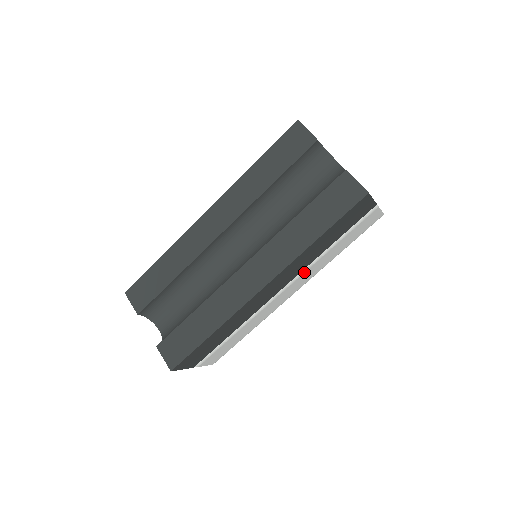
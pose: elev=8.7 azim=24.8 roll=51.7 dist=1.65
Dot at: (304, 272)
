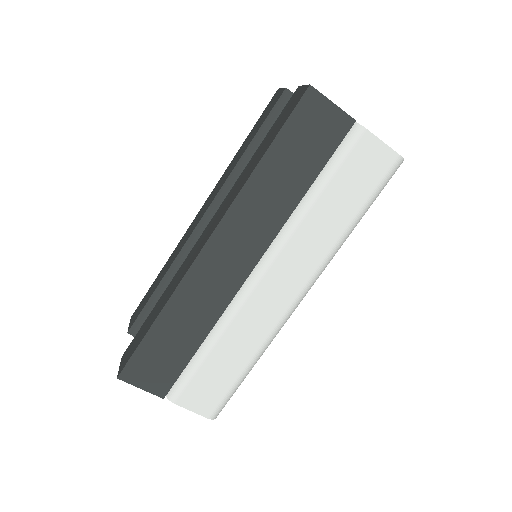
Dot at: (286, 242)
